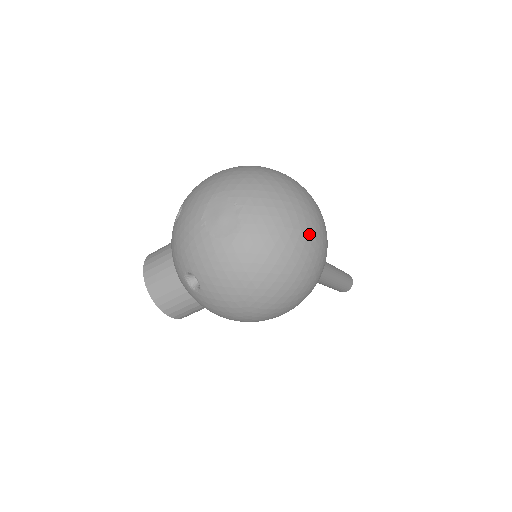
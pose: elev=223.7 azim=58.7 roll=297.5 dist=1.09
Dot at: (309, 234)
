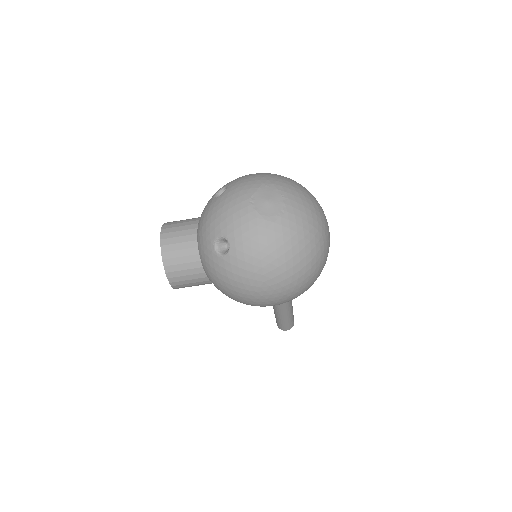
Dot at: (325, 241)
